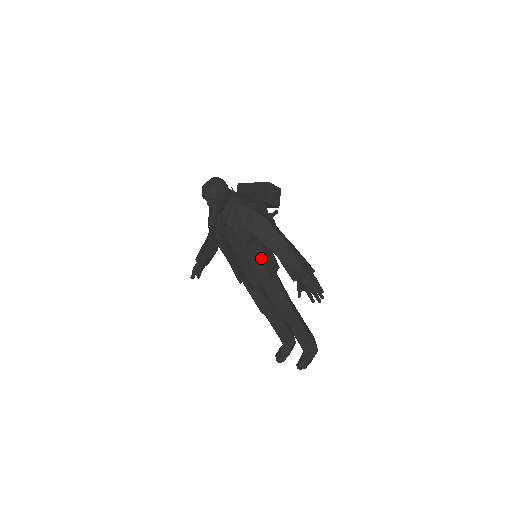
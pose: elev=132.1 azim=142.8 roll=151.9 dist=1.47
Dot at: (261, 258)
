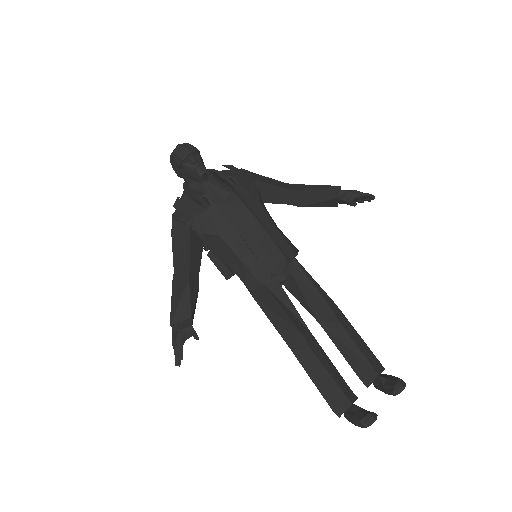
Dot at: (276, 225)
